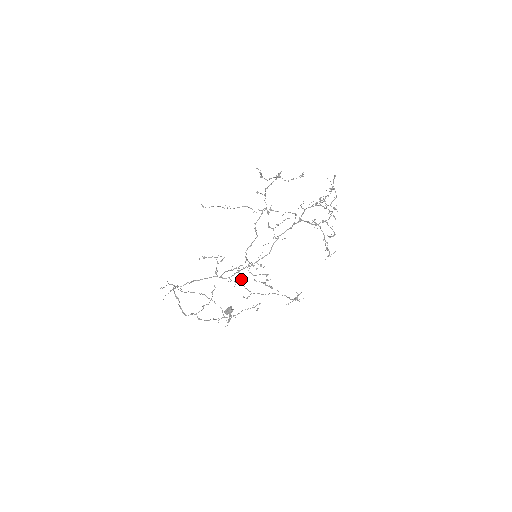
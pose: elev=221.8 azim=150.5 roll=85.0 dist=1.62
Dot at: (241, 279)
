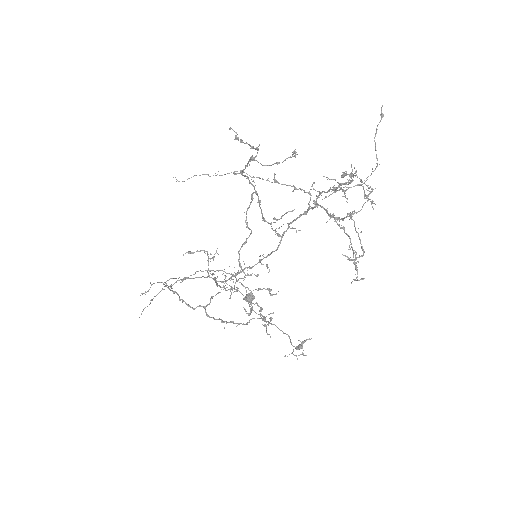
Dot at: (238, 288)
